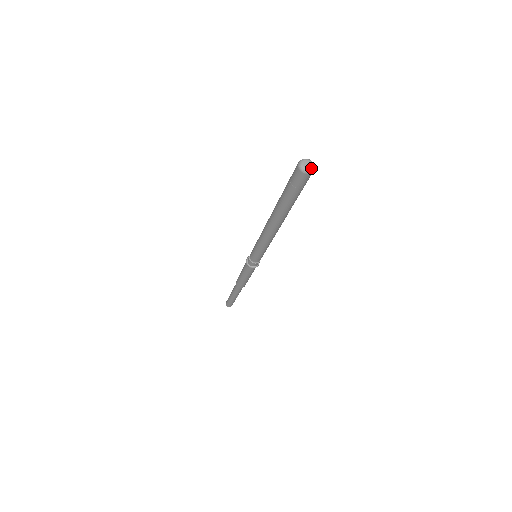
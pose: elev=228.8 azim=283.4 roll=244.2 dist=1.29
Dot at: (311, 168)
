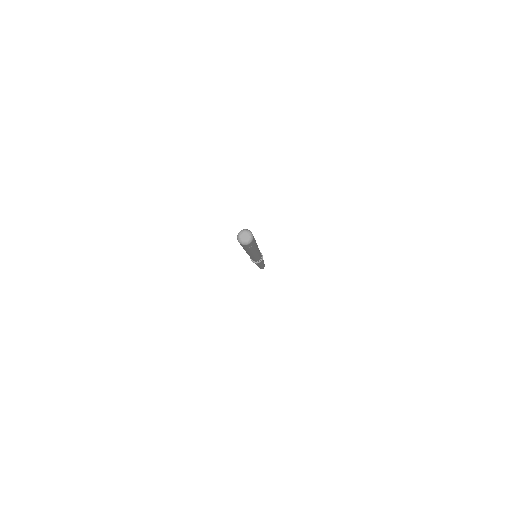
Dot at: (250, 237)
